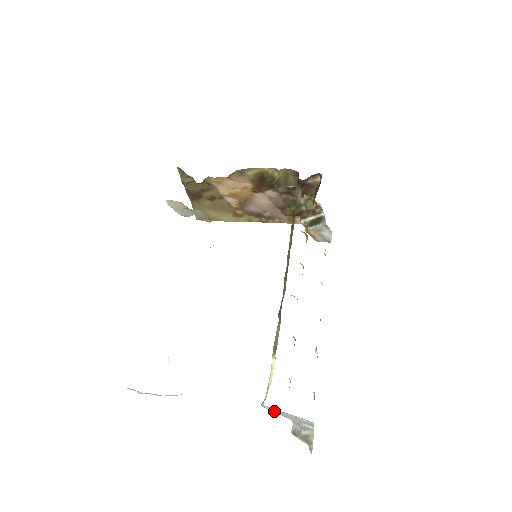
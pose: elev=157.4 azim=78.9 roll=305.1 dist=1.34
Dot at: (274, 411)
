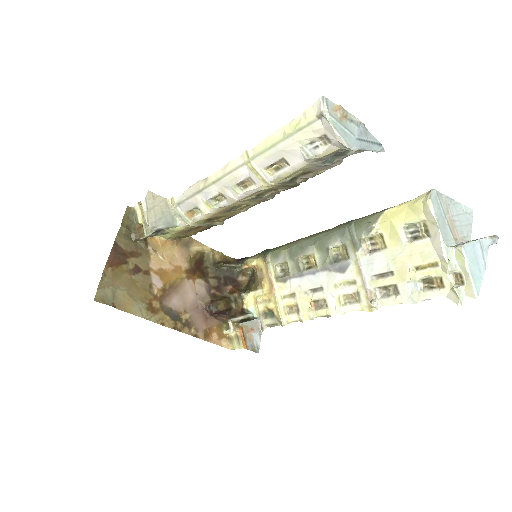
Dot at: (441, 205)
